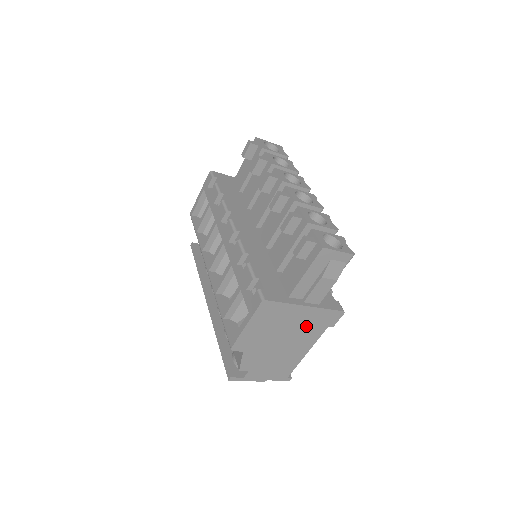
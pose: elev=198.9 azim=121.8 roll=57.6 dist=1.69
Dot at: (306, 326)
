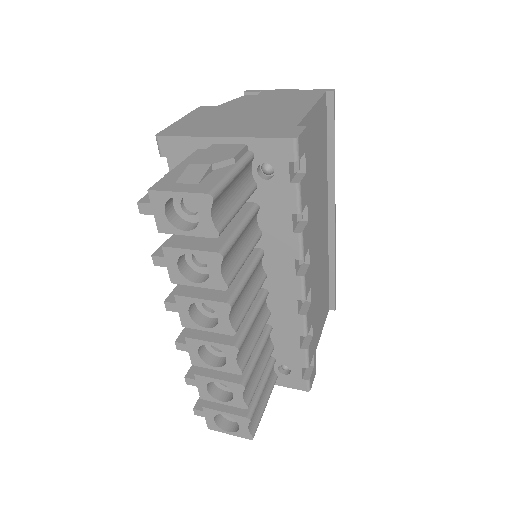
Dot at: occluded
